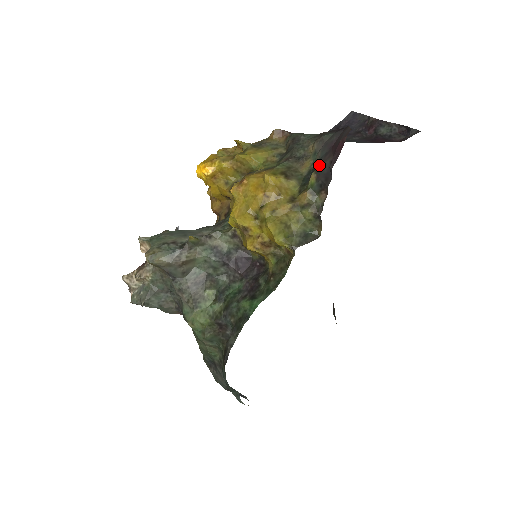
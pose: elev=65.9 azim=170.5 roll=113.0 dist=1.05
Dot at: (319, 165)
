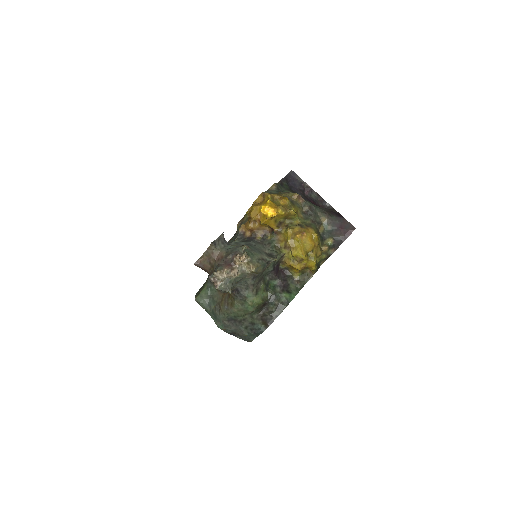
Dot at: (335, 235)
